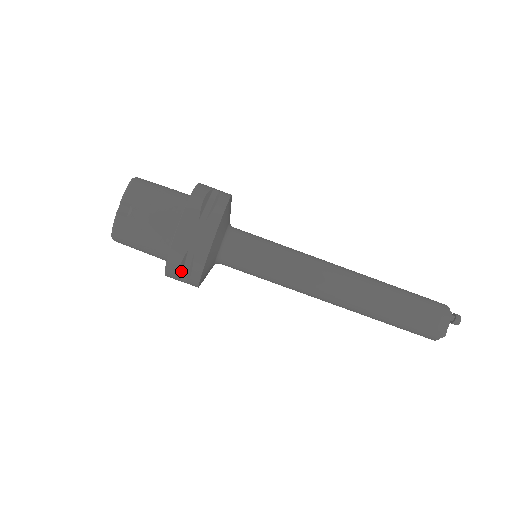
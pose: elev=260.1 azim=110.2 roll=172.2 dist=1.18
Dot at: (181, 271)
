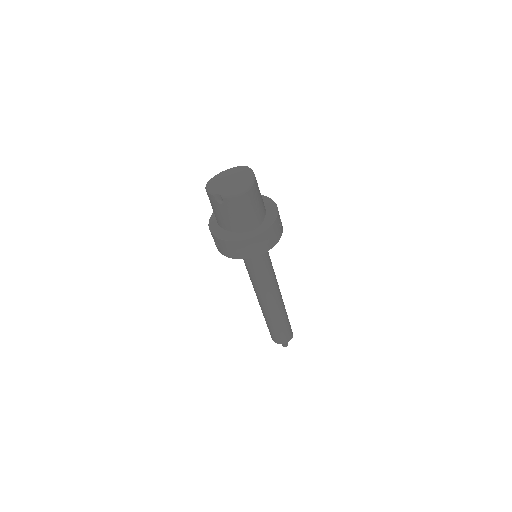
Dot at: occluded
